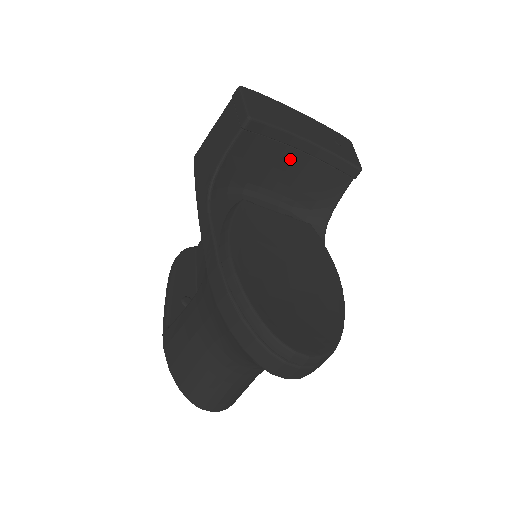
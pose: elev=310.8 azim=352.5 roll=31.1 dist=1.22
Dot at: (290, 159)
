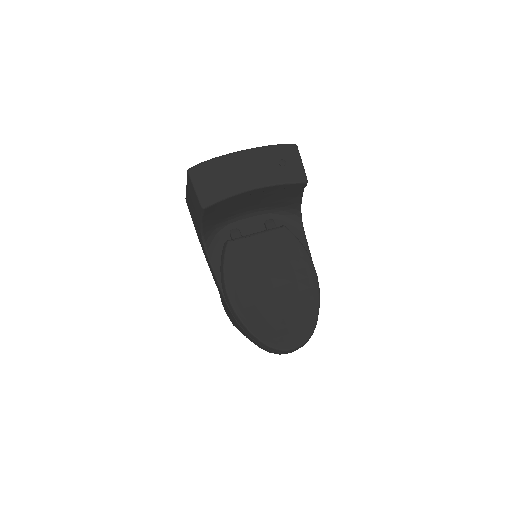
Dot at: (249, 198)
